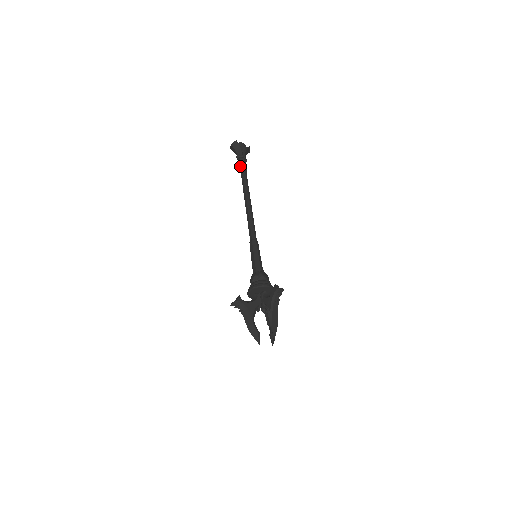
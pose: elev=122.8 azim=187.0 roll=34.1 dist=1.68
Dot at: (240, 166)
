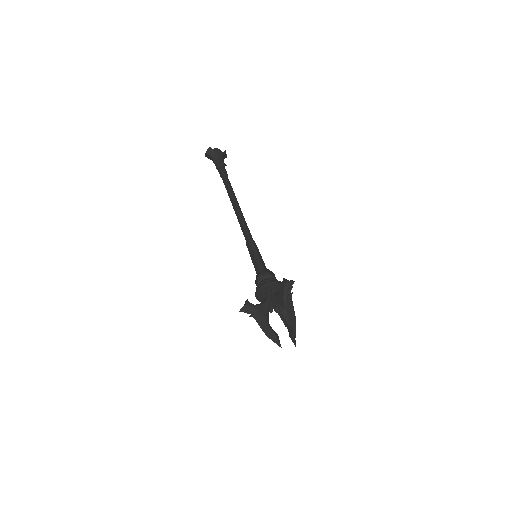
Dot at: (219, 171)
